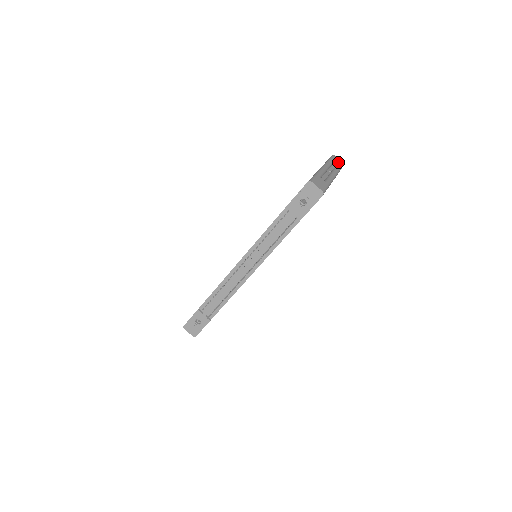
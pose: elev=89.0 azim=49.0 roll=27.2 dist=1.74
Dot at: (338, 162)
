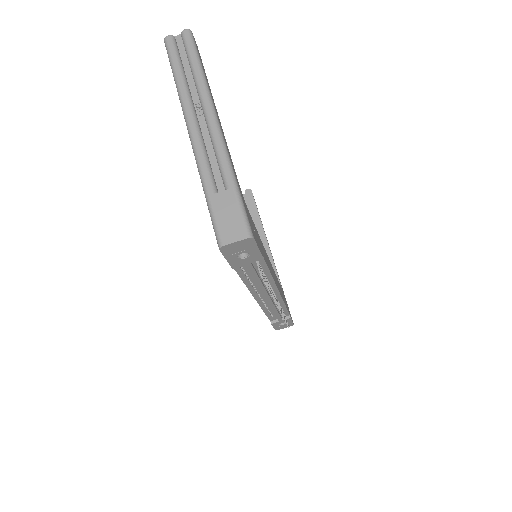
Dot at: (181, 41)
